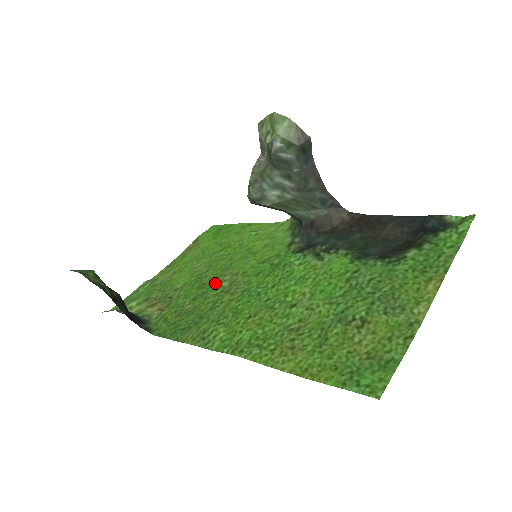
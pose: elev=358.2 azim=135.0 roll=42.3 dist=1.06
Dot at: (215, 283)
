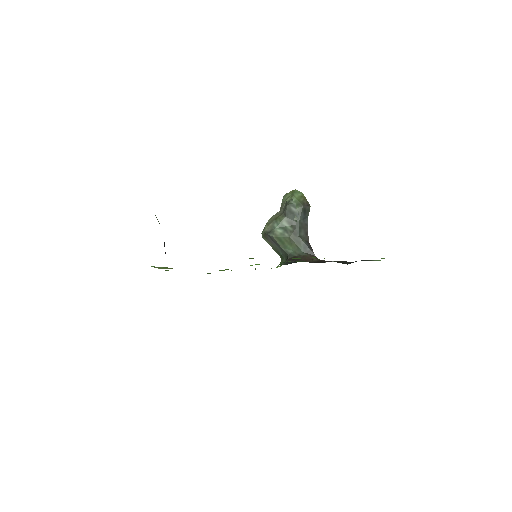
Dot at: occluded
